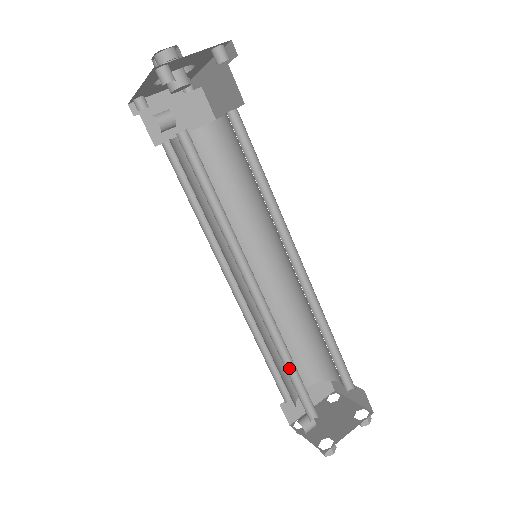
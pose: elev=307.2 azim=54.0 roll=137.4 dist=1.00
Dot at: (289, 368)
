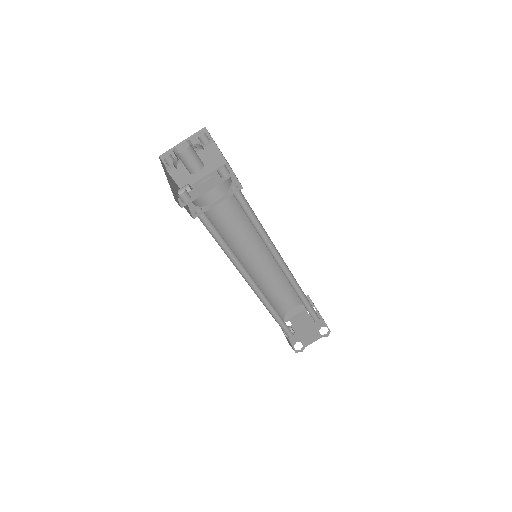
Dot at: (276, 315)
